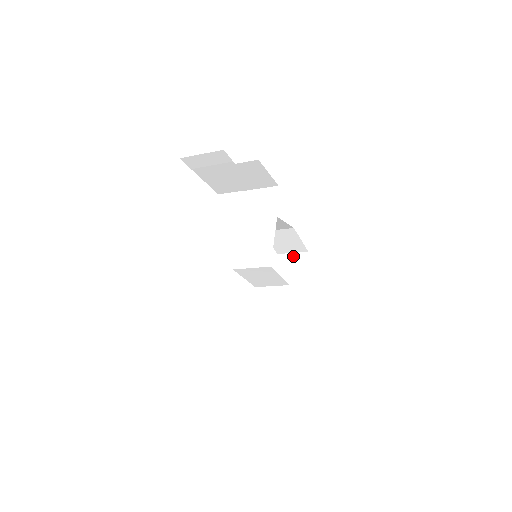
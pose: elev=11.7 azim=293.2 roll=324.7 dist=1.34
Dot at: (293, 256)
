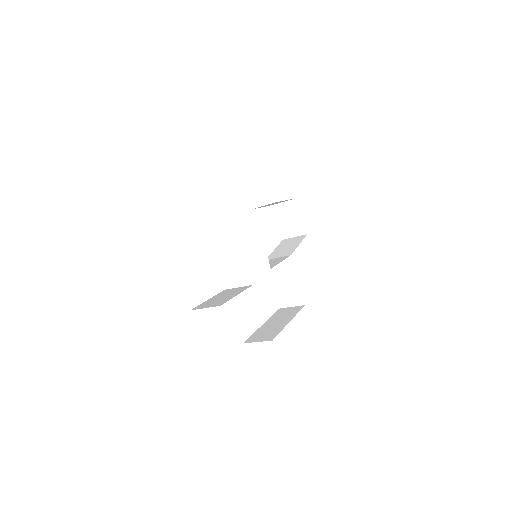
Dot at: (285, 205)
